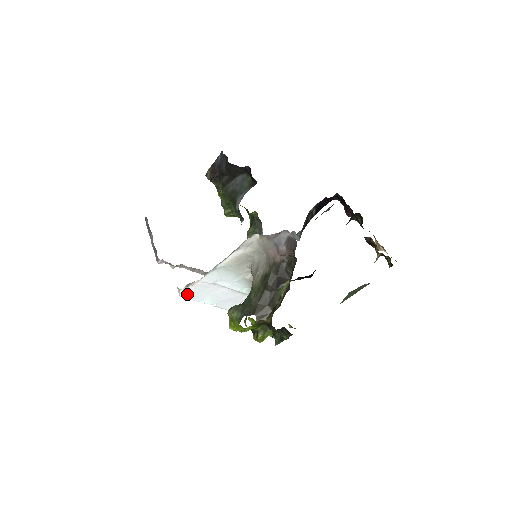
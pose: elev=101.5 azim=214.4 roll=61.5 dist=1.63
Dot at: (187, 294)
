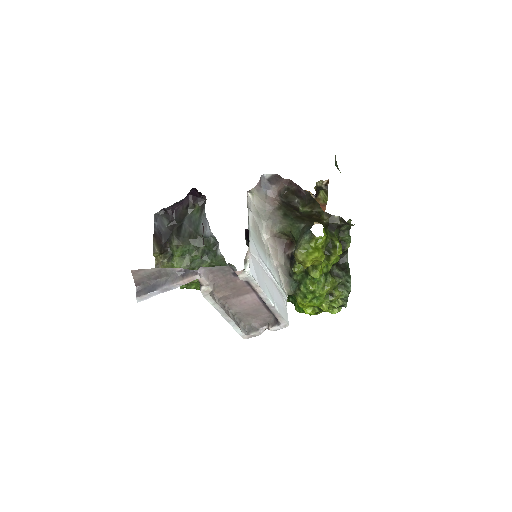
Dot at: (252, 274)
